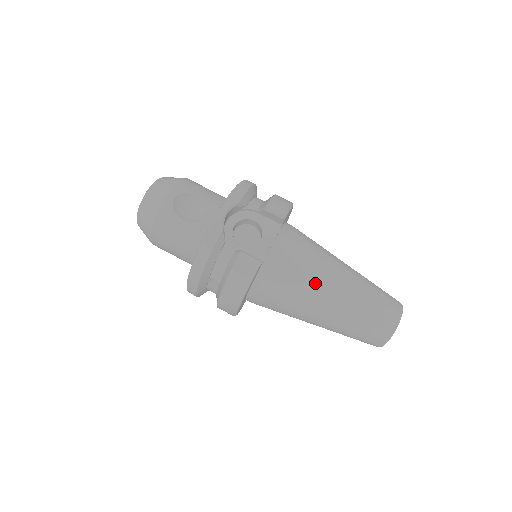
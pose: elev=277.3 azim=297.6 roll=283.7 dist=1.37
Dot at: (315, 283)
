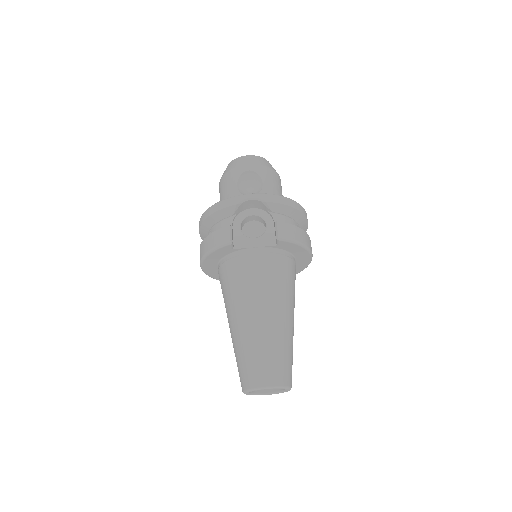
Dot at: (249, 297)
